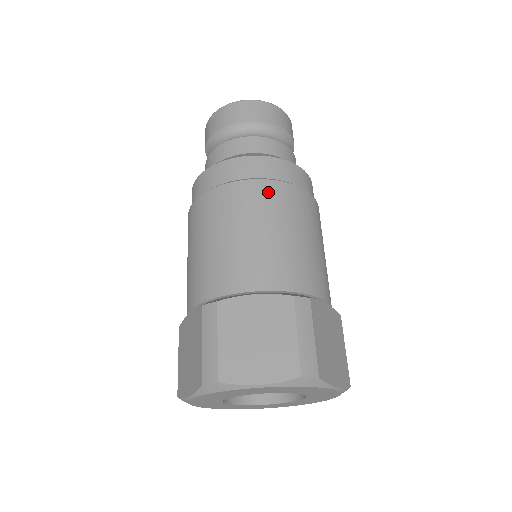
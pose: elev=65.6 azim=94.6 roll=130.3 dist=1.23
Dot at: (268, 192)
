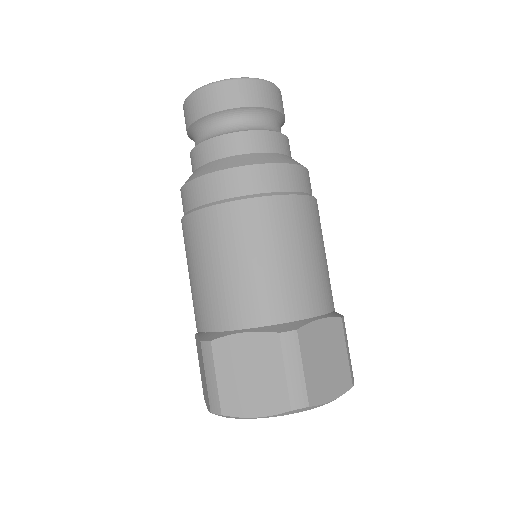
Dot at: (245, 215)
